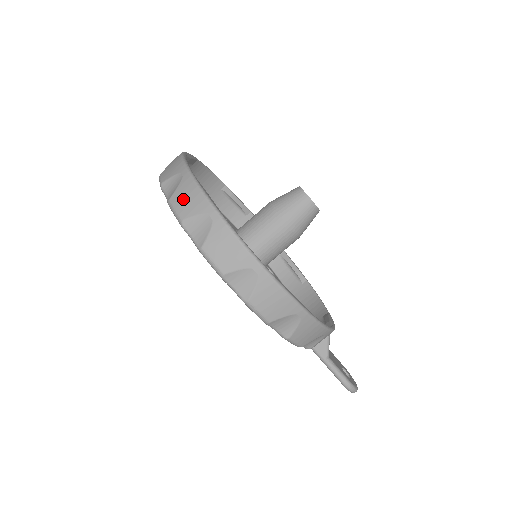
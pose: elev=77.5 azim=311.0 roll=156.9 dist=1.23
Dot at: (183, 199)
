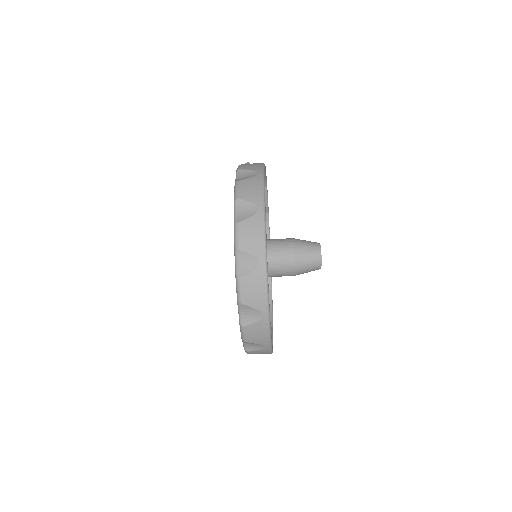
Dot at: (254, 334)
